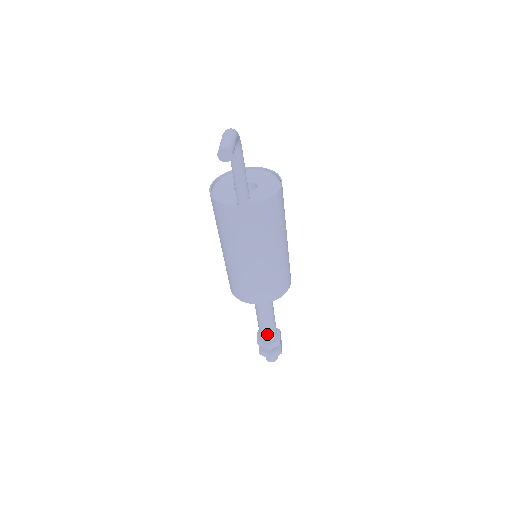
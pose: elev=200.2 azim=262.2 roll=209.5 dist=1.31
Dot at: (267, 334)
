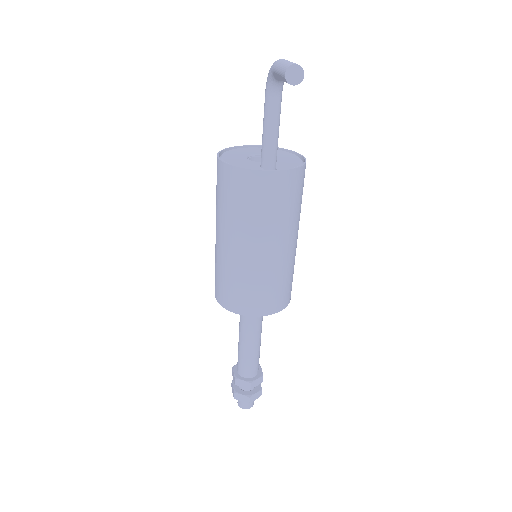
Dot at: (250, 367)
